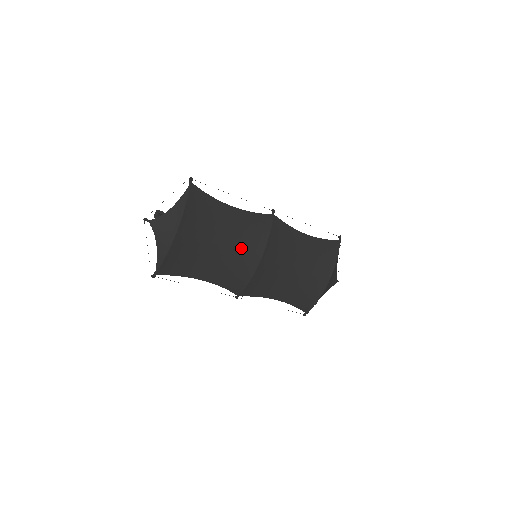
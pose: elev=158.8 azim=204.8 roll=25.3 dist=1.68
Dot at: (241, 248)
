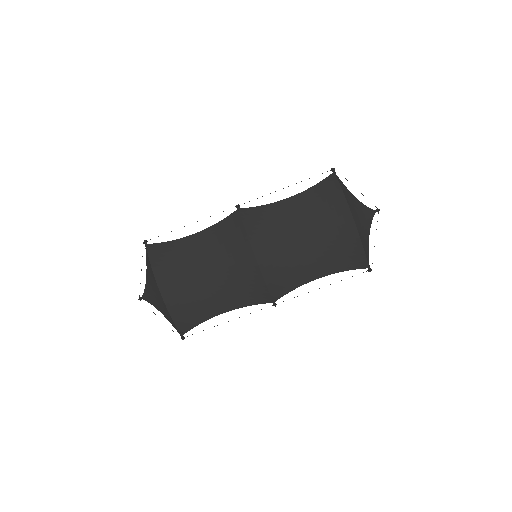
Dot at: (230, 261)
